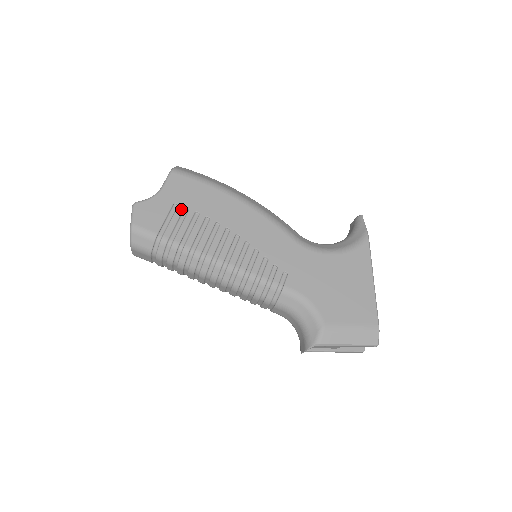
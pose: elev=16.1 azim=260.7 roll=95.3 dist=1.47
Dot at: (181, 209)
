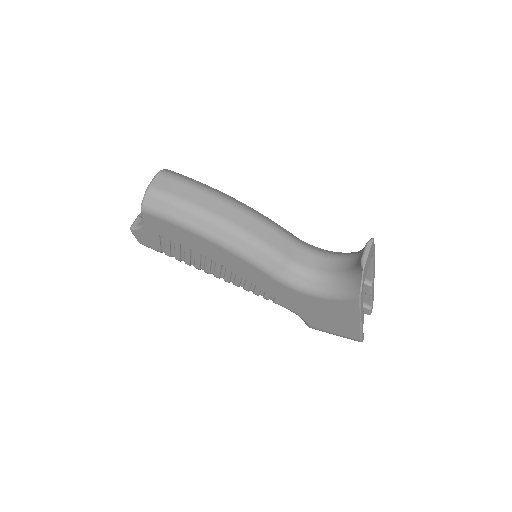
Dot at: (168, 241)
